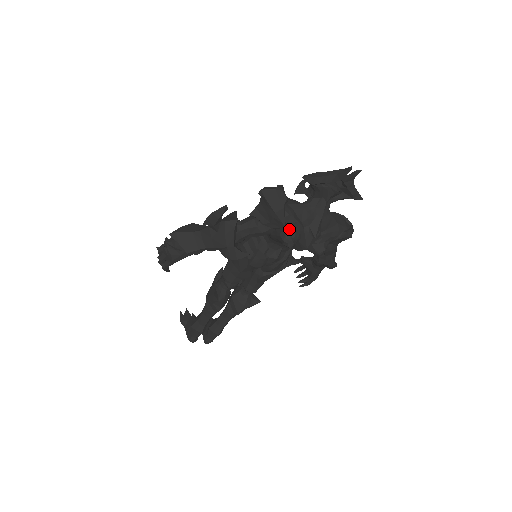
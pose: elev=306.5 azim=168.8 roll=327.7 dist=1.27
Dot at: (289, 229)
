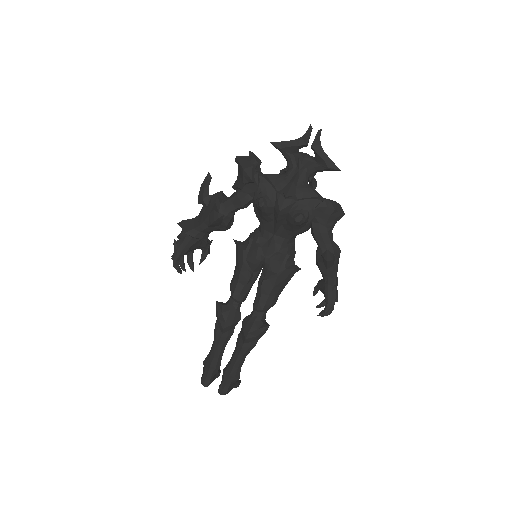
Dot at: (261, 191)
